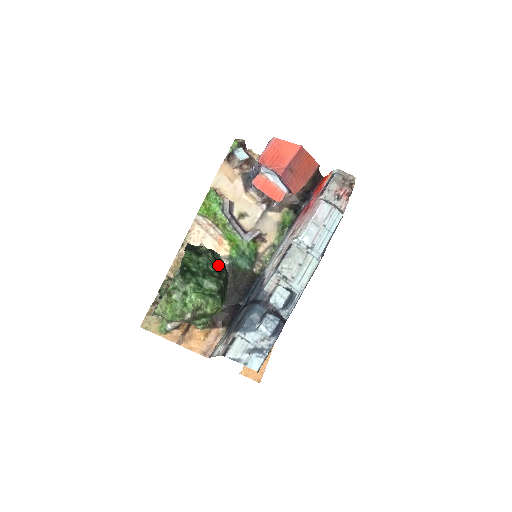
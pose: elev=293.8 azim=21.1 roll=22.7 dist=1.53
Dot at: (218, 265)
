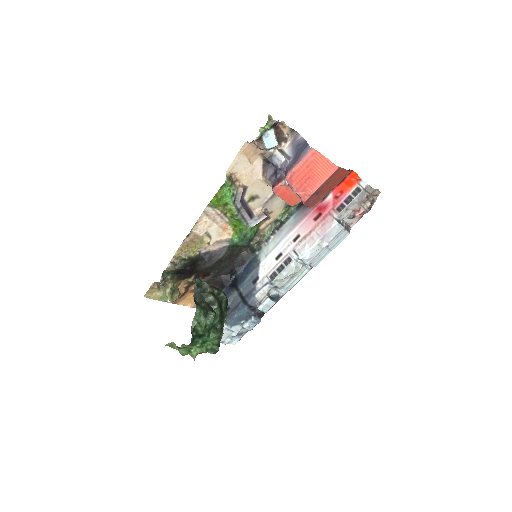
Dot at: (221, 311)
